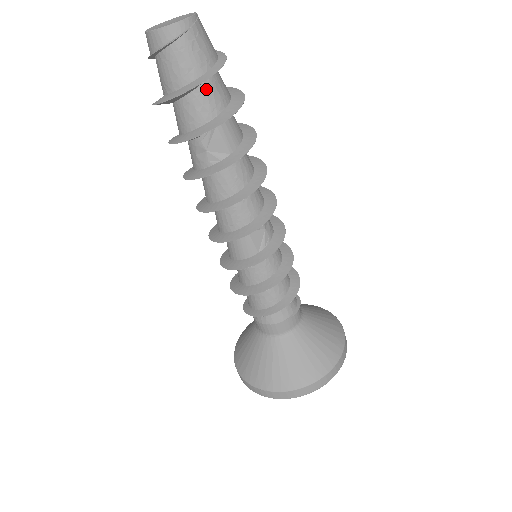
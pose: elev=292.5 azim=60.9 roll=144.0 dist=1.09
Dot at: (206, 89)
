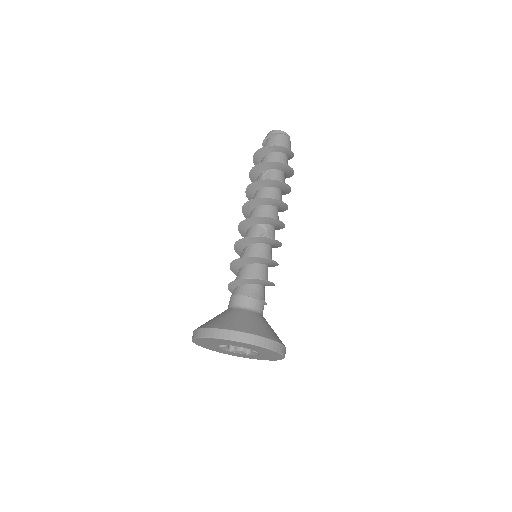
Dot at: (276, 154)
